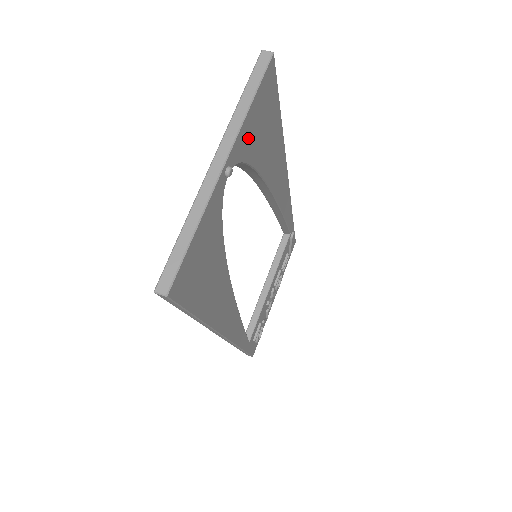
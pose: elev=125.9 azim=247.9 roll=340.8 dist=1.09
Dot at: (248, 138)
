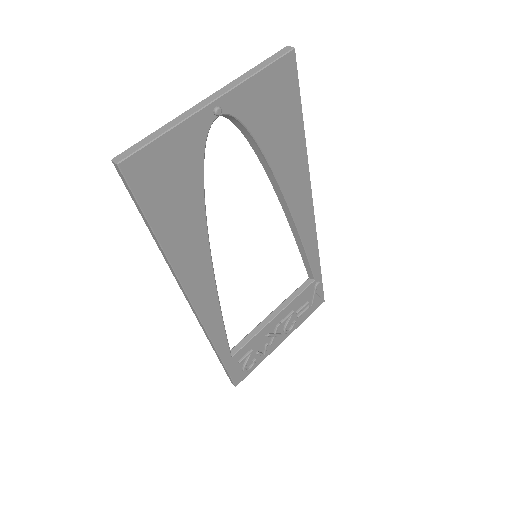
Dot at: (251, 103)
